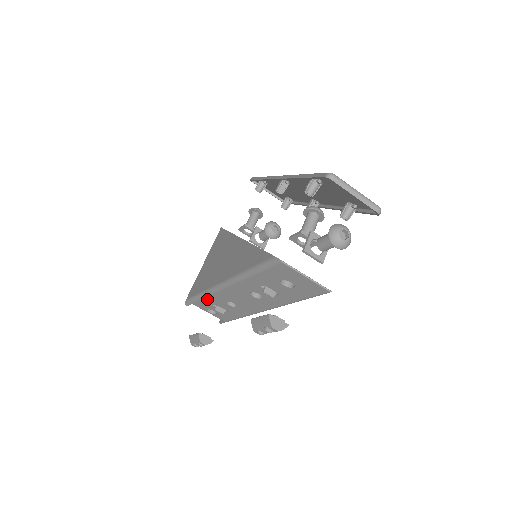
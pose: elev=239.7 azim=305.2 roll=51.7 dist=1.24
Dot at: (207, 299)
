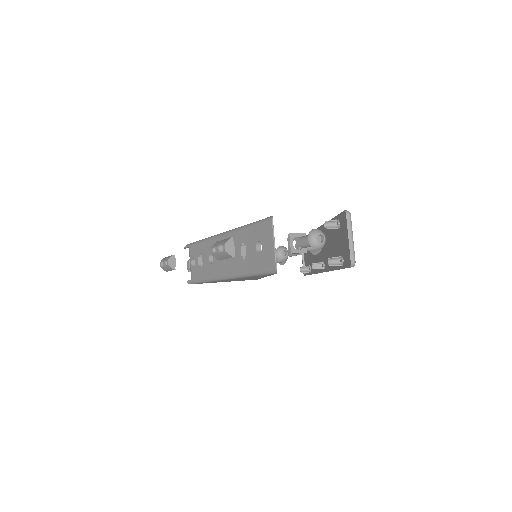
Dot at: (202, 245)
